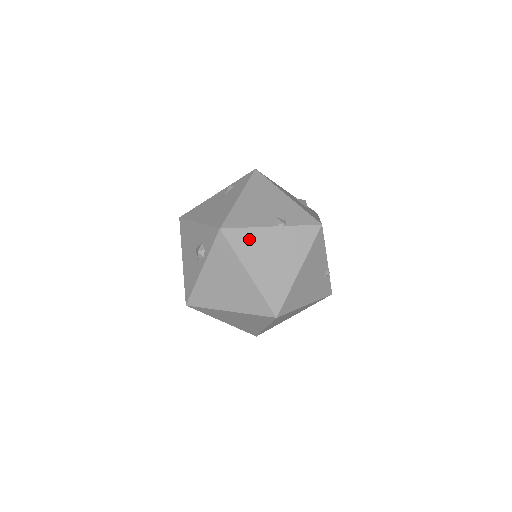
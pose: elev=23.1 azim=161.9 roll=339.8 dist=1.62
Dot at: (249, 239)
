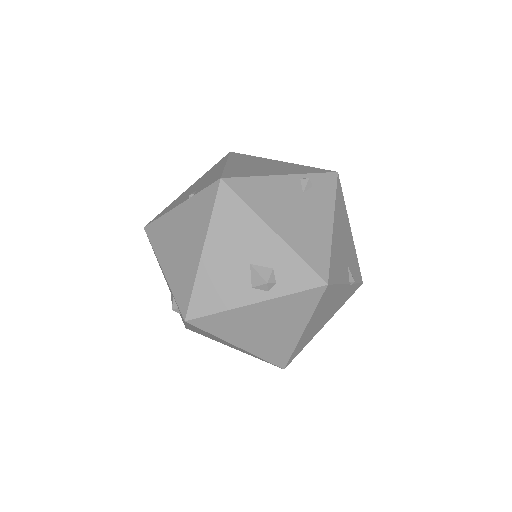
Dot at: (331, 296)
